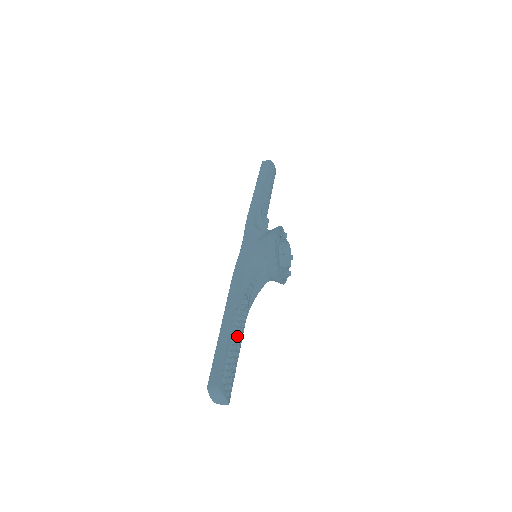
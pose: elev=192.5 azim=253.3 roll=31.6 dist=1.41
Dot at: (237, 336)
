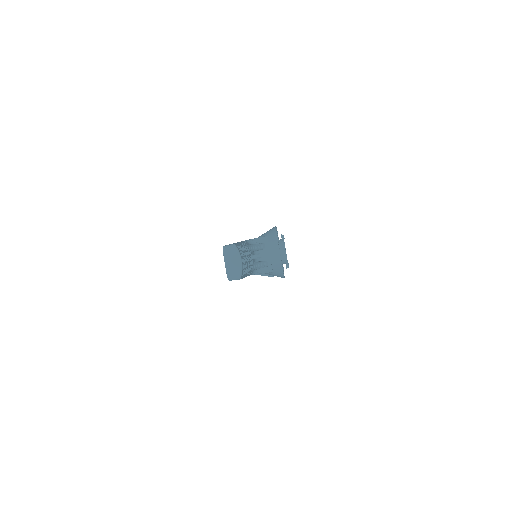
Dot at: occluded
